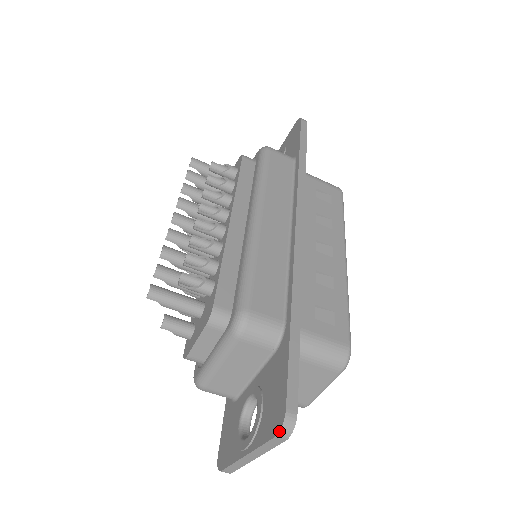
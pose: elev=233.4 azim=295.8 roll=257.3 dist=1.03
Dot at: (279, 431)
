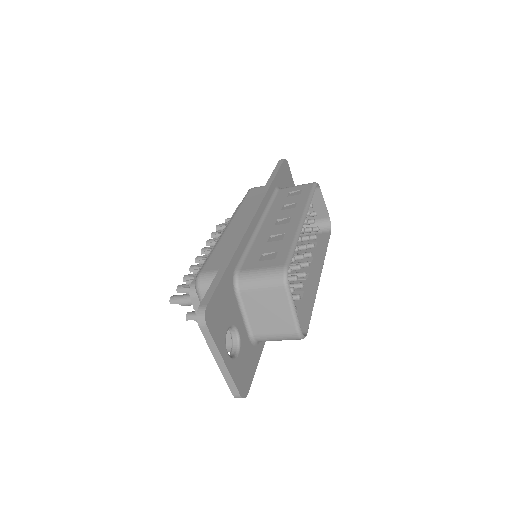
Dot at: (197, 321)
